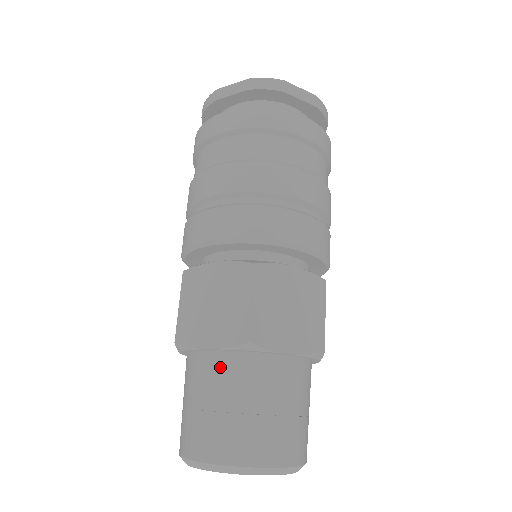
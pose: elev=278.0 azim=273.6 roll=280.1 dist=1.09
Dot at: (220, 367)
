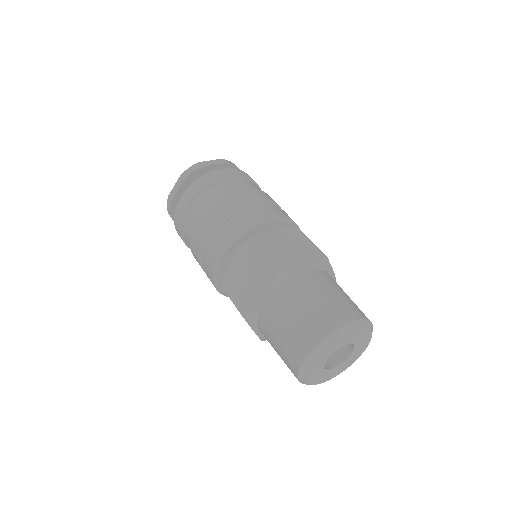
Dot at: (276, 303)
